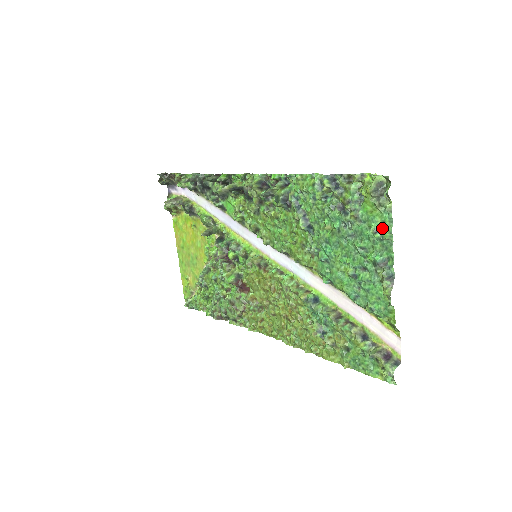
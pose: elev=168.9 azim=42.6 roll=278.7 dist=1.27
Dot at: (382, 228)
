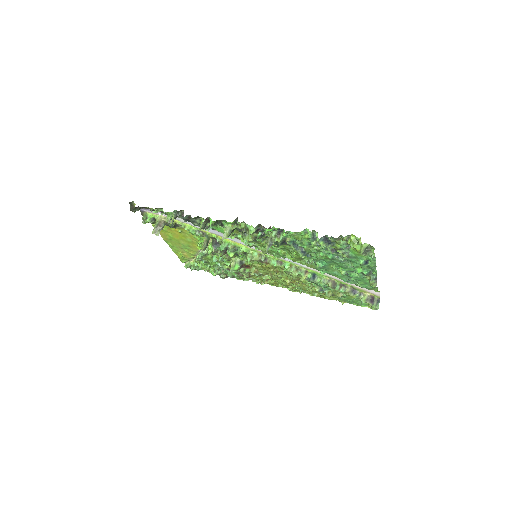
Dot at: (367, 261)
